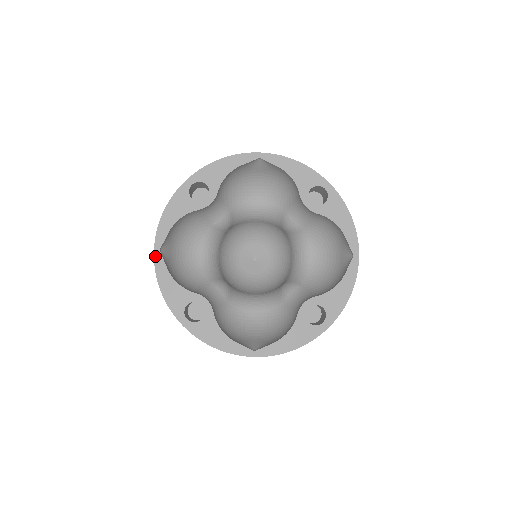
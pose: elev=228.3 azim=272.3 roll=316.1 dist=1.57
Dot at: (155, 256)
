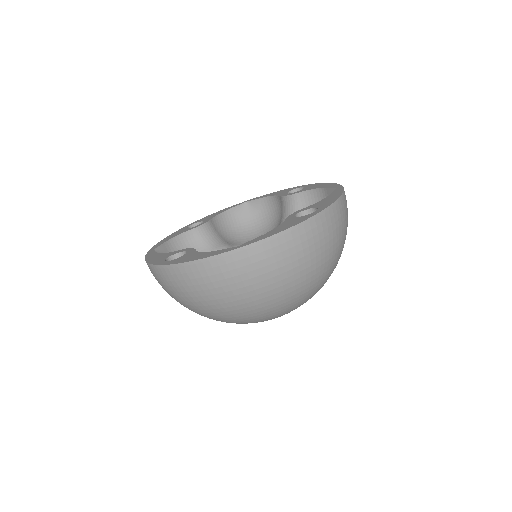
Dot at: (148, 253)
